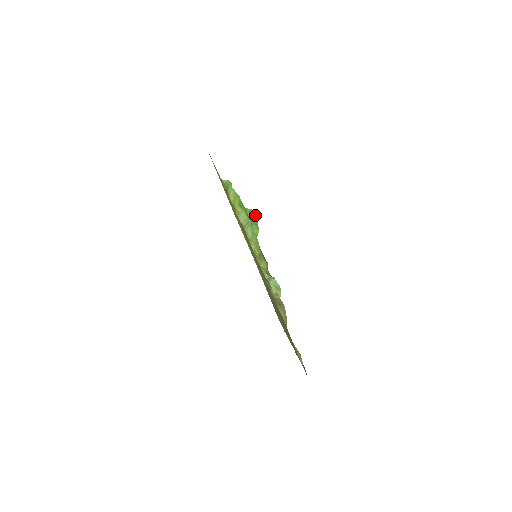
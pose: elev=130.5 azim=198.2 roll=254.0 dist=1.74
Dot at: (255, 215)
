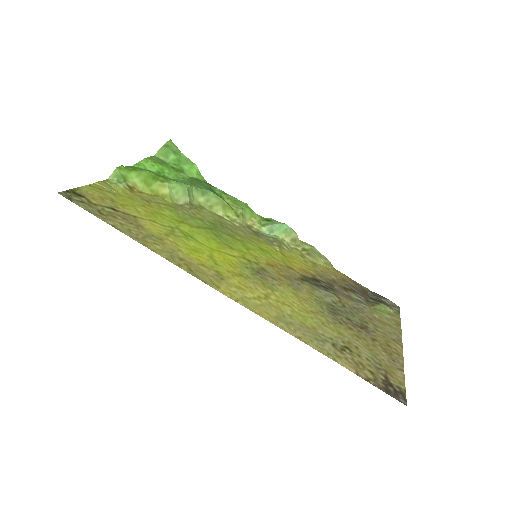
Dot at: (172, 148)
